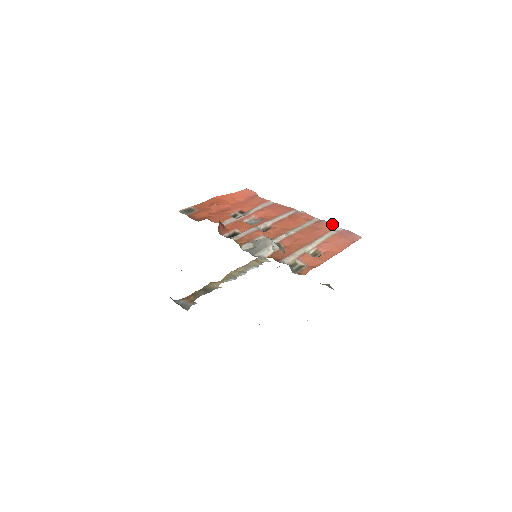
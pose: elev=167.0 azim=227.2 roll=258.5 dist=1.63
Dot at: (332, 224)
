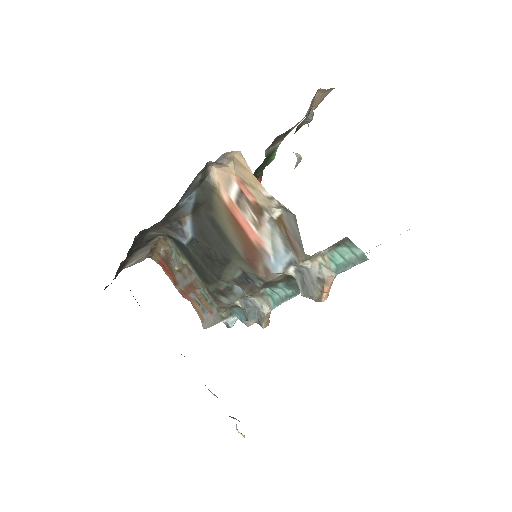
Dot at: occluded
